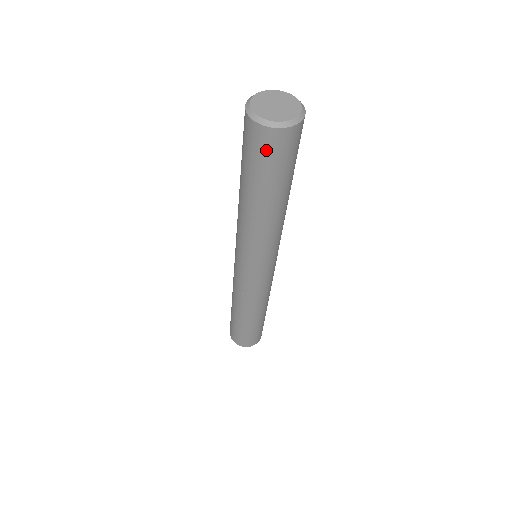
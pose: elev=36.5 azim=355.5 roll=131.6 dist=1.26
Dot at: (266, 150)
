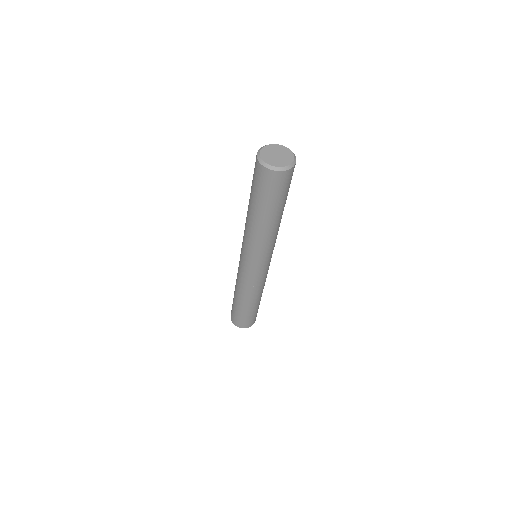
Dot at: (285, 183)
